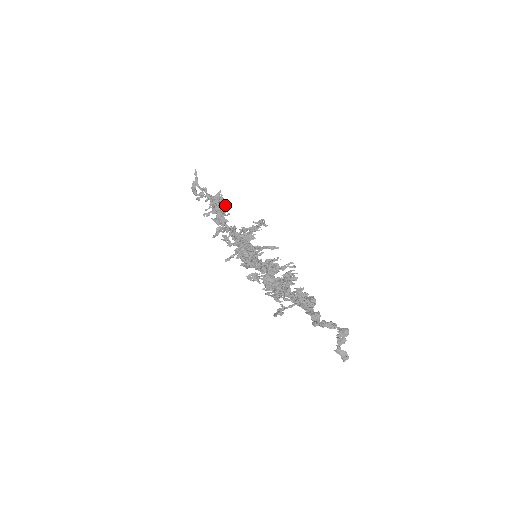
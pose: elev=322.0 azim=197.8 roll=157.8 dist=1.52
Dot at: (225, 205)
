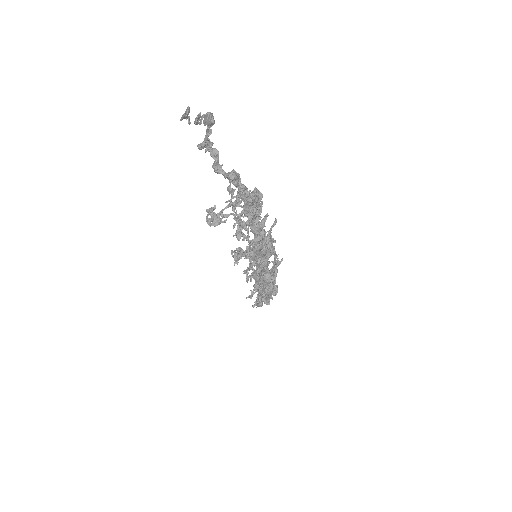
Dot at: occluded
